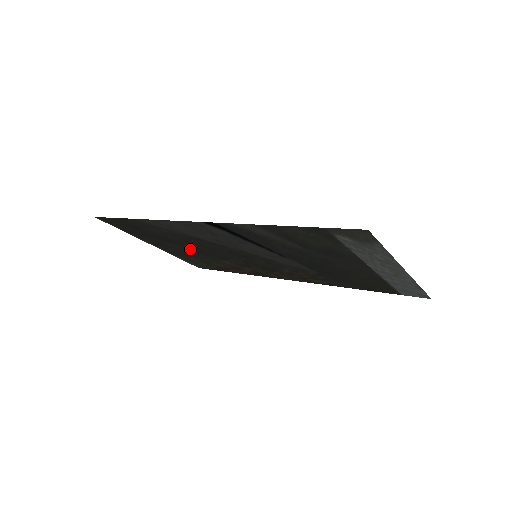
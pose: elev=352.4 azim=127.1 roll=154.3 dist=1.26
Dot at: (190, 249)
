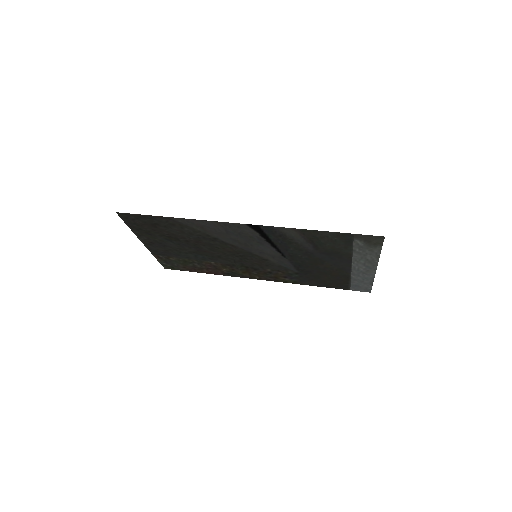
Dot at: (187, 248)
